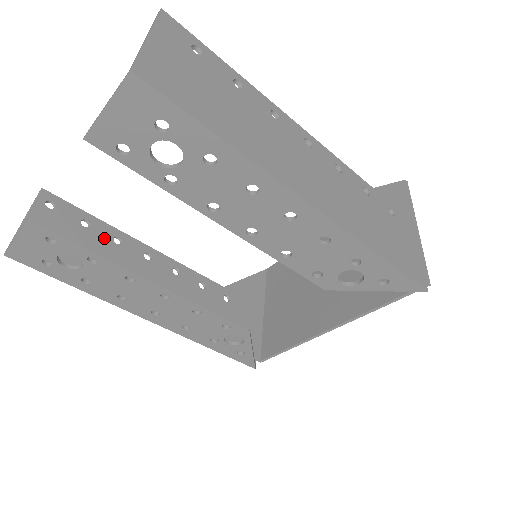
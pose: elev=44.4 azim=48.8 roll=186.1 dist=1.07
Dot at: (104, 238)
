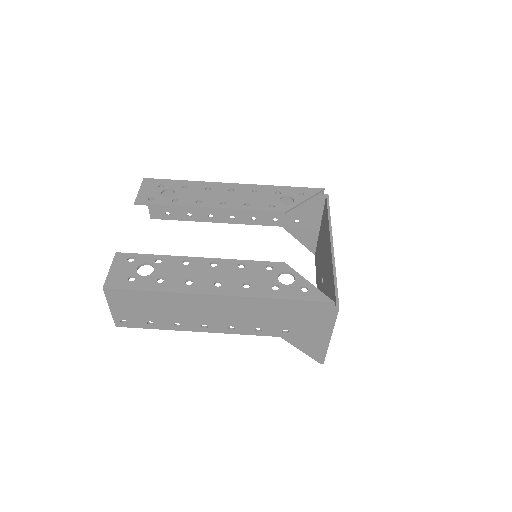
Dot at: (167, 320)
